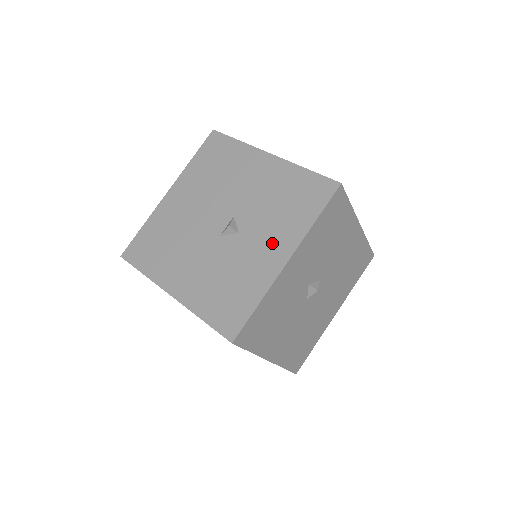
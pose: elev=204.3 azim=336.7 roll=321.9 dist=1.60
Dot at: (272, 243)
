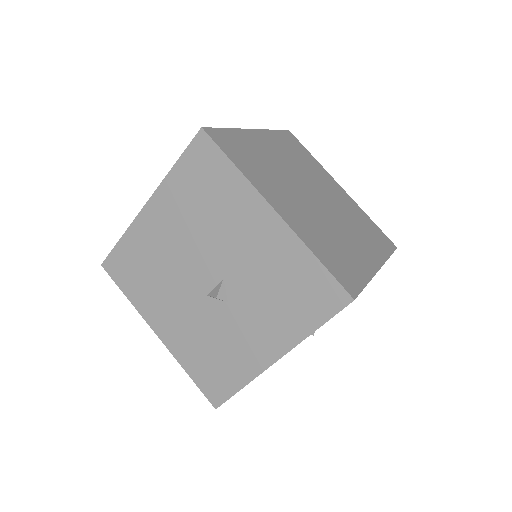
Dot at: (263, 333)
